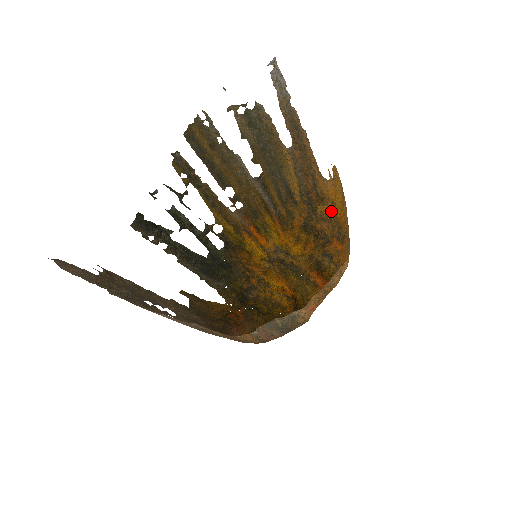
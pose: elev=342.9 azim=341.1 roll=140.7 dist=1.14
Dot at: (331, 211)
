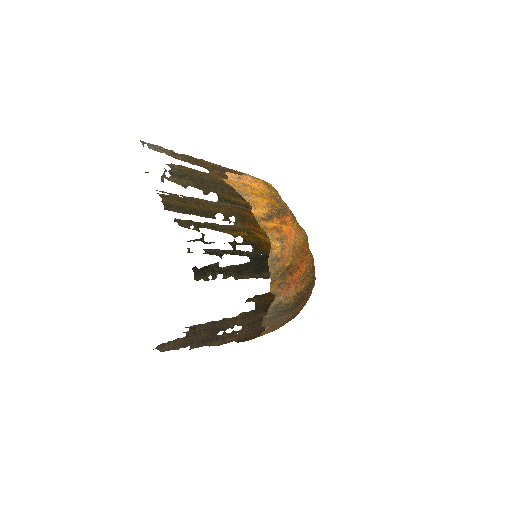
Dot at: (272, 187)
